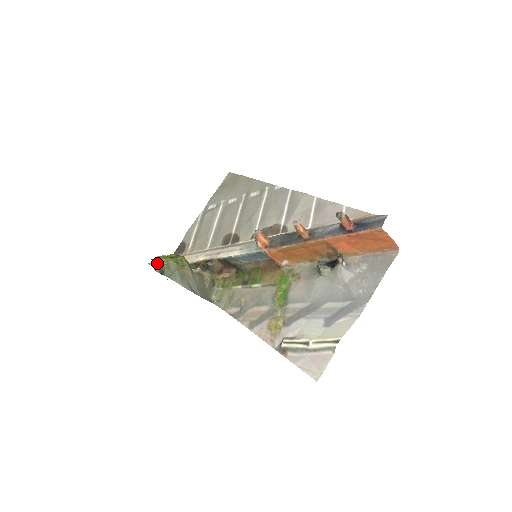
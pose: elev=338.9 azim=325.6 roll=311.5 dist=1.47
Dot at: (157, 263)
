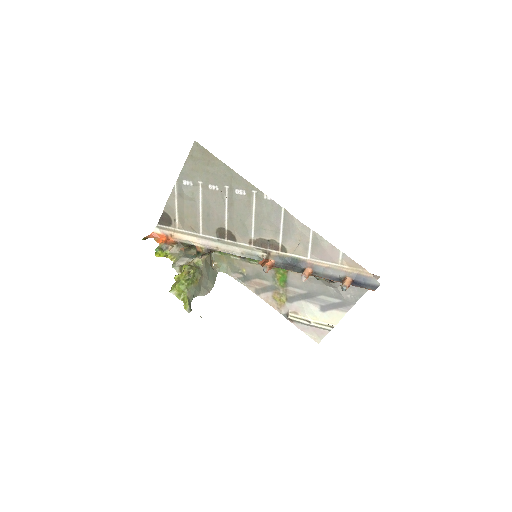
Dot at: (178, 292)
